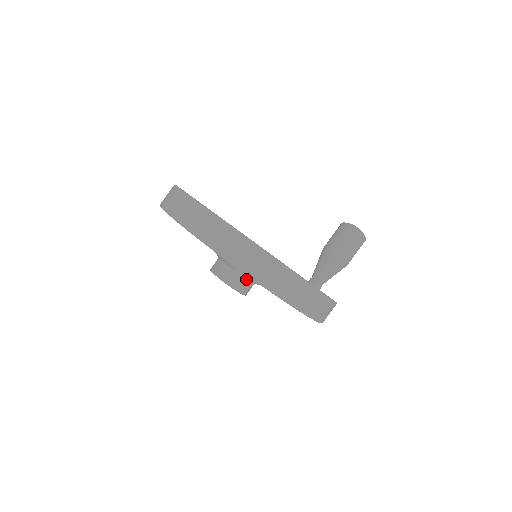
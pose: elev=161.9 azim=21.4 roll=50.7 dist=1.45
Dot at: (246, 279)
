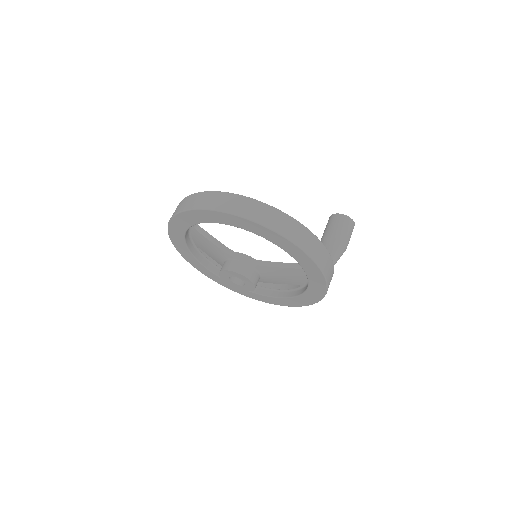
Dot at: (244, 262)
